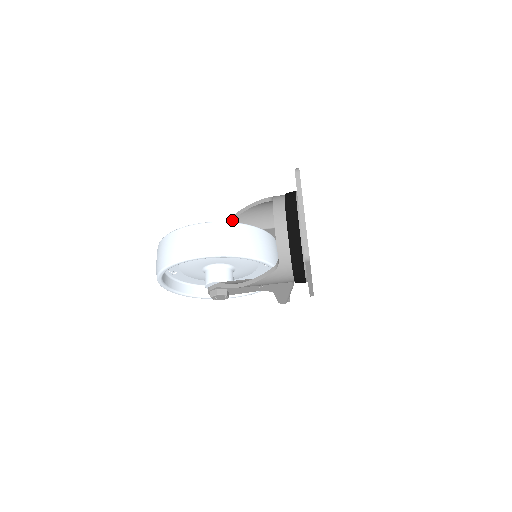
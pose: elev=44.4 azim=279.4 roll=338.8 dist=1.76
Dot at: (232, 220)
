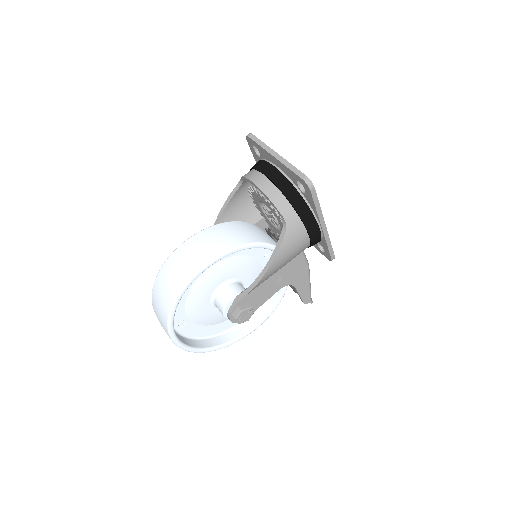
Dot at: occluded
